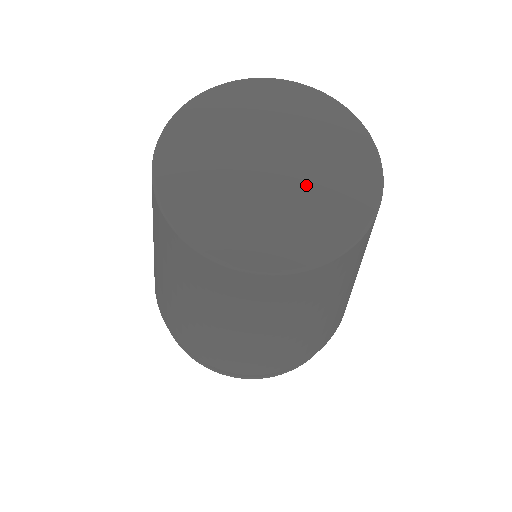
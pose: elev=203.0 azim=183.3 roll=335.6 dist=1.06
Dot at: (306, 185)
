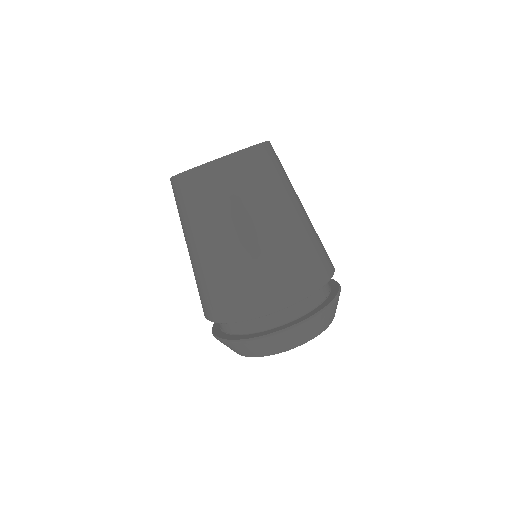
Dot at: occluded
